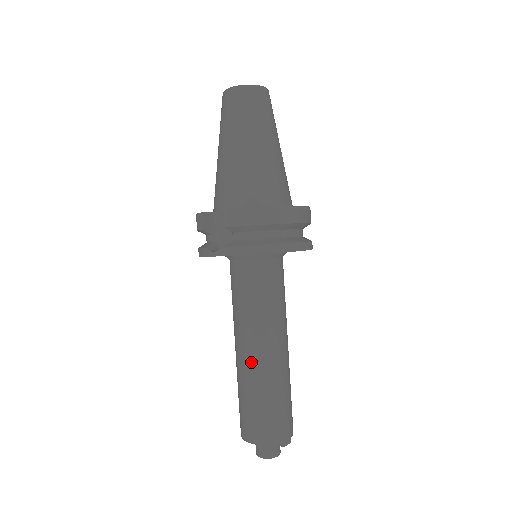
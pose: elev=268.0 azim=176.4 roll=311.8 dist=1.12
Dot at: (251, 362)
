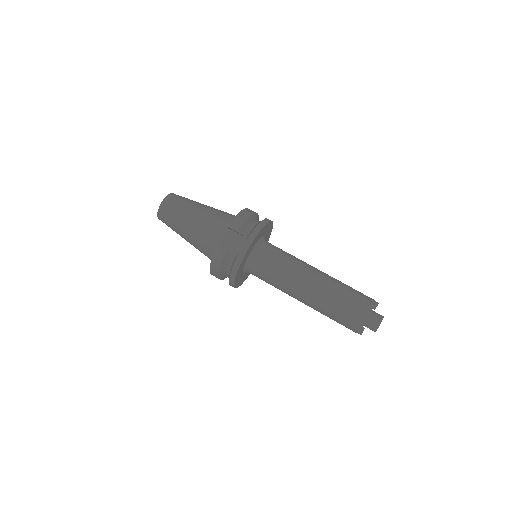
Dot at: (318, 283)
